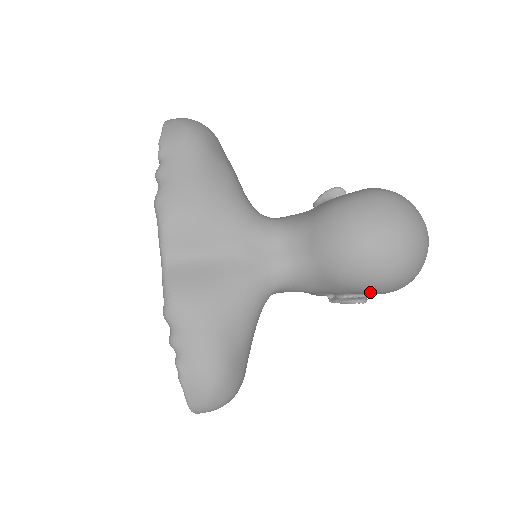
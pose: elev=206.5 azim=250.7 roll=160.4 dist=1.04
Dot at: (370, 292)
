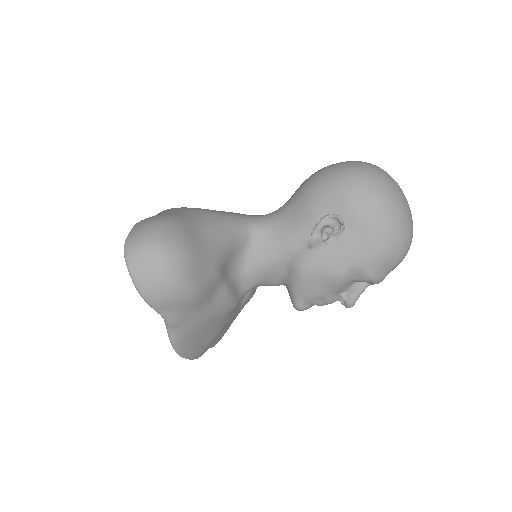
Dot at: (337, 196)
